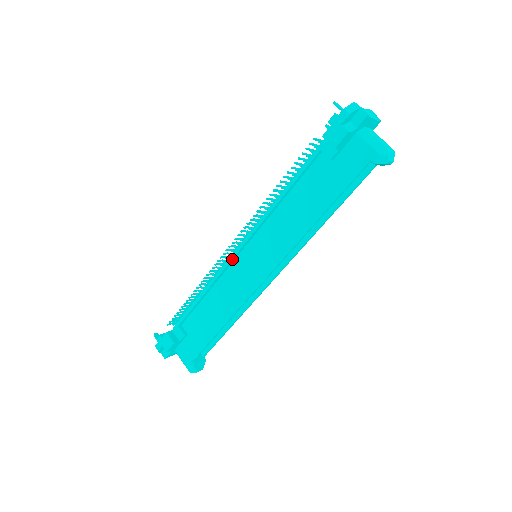
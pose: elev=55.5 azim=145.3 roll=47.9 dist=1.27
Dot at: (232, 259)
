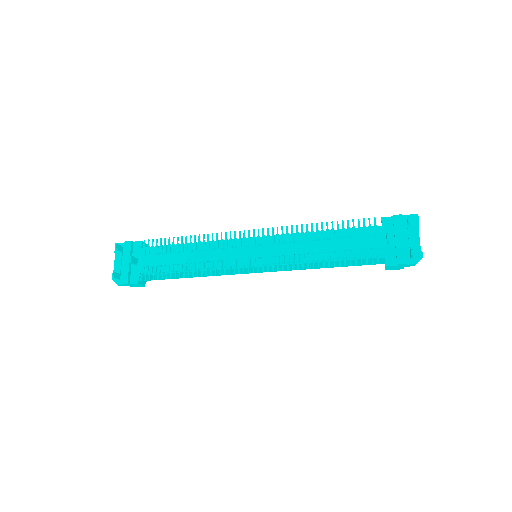
Dot at: occluded
